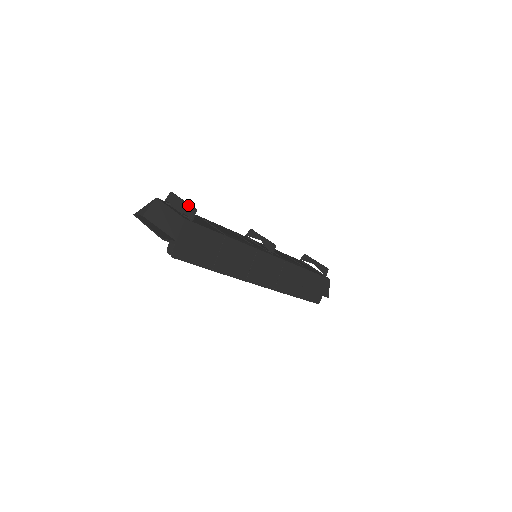
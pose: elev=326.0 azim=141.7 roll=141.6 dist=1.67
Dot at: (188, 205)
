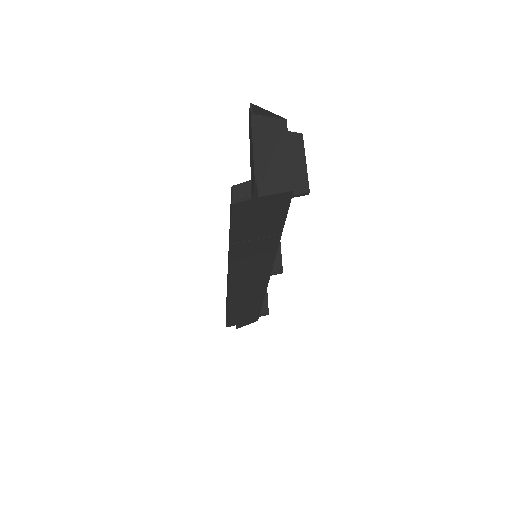
Dot at: (307, 177)
